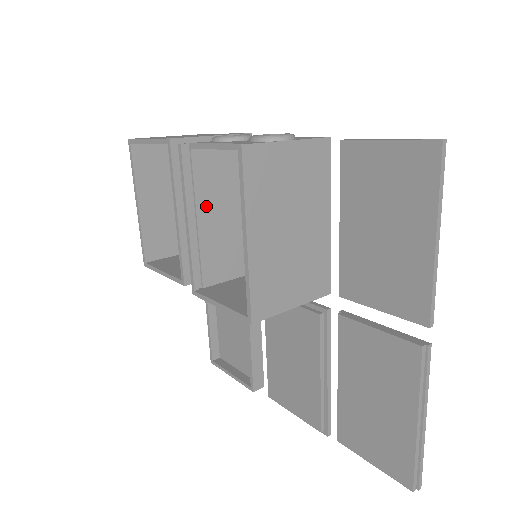
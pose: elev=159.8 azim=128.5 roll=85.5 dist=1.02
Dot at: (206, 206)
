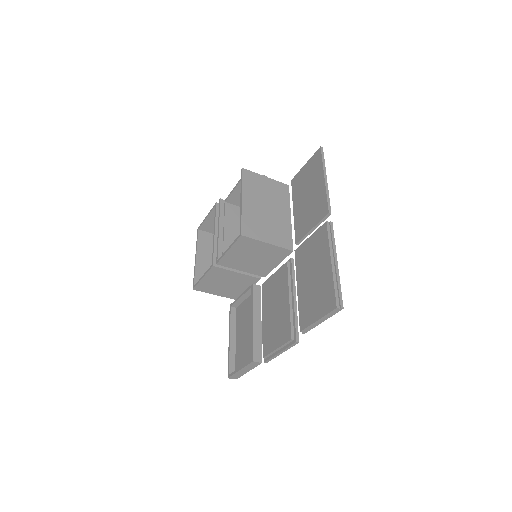
Dot at: (230, 226)
